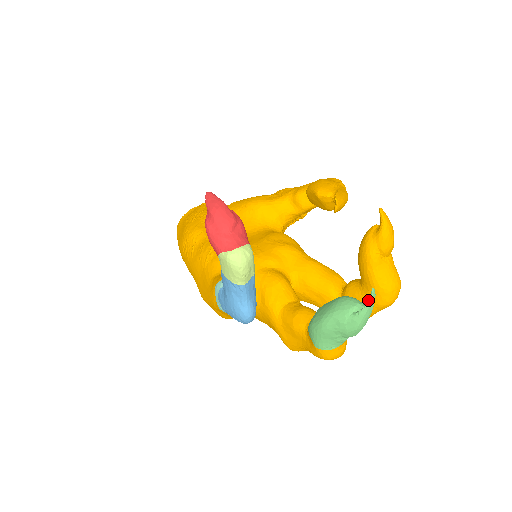
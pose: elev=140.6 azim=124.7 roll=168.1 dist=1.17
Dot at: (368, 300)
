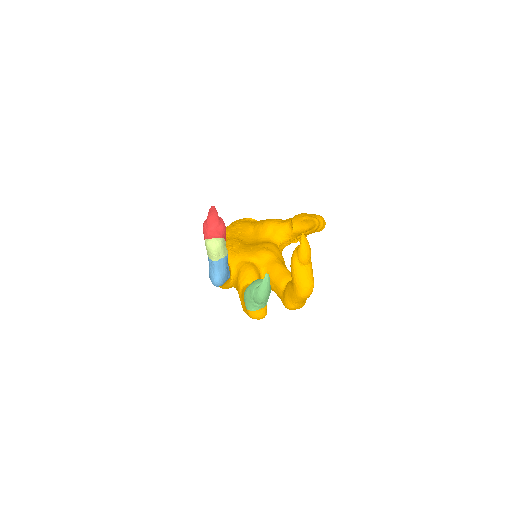
Dot at: (263, 280)
